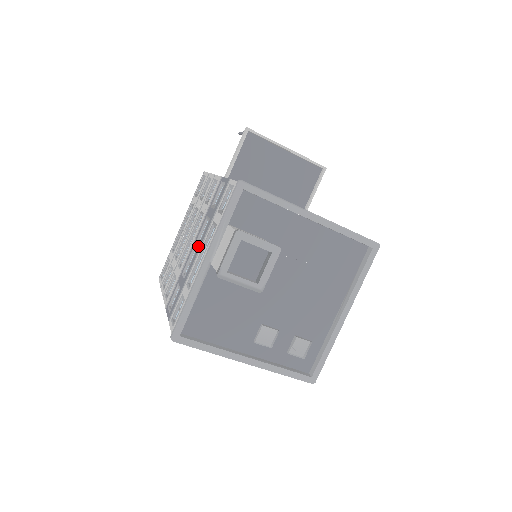
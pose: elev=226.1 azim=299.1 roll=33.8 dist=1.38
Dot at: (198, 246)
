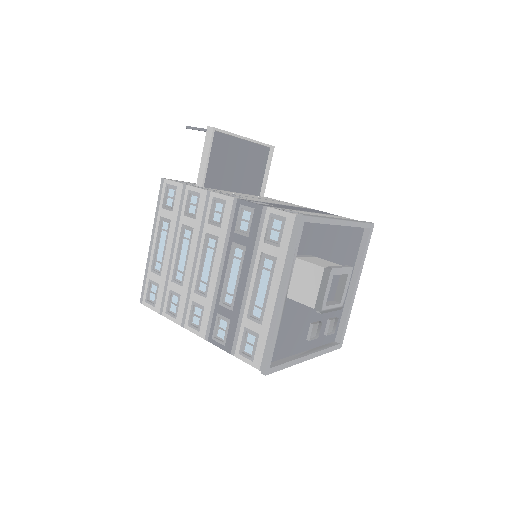
Dot at: (241, 276)
